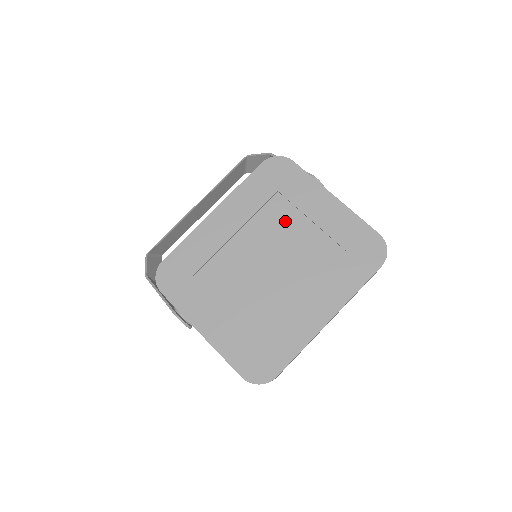
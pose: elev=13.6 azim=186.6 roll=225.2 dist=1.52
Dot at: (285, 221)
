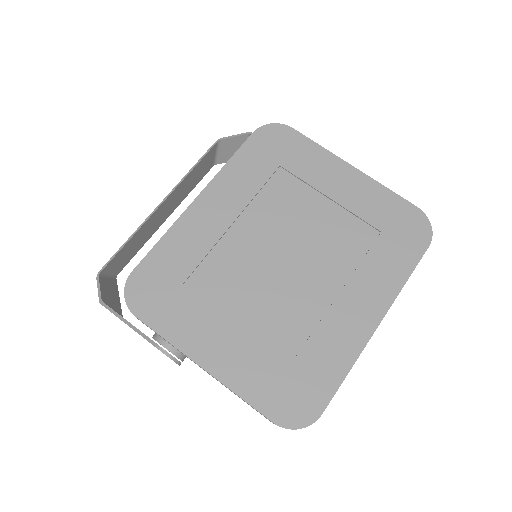
Dot at: (296, 202)
